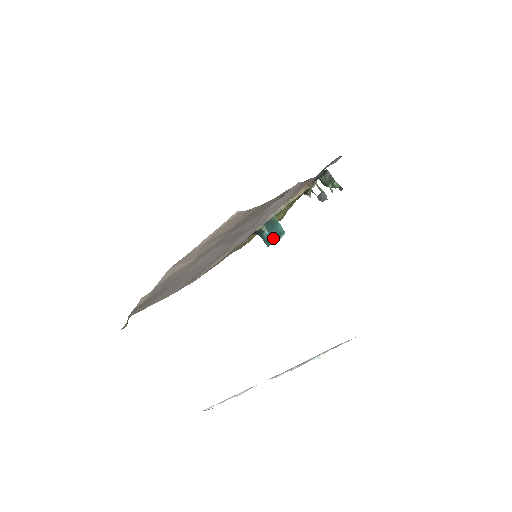
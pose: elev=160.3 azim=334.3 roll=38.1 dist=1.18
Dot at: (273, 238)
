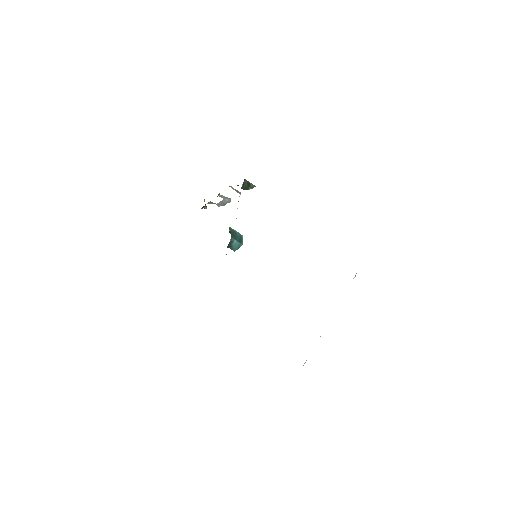
Dot at: (241, 242)
